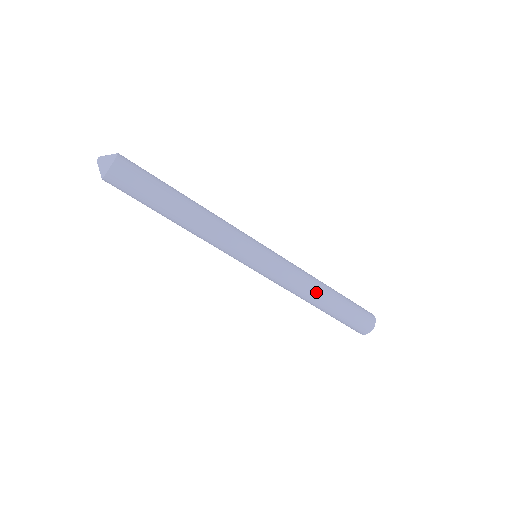
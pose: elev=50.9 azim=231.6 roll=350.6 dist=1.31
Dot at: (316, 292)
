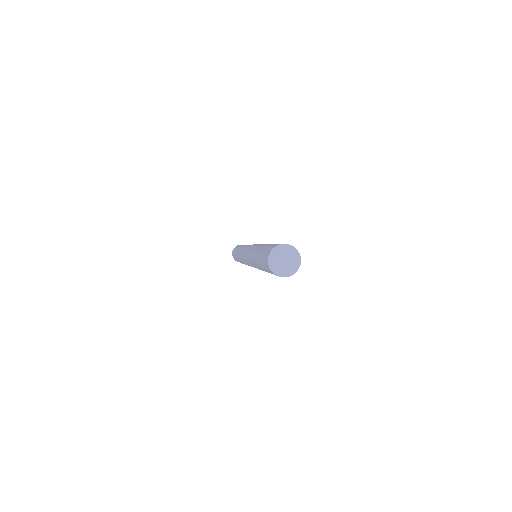
Dot at: occluded
